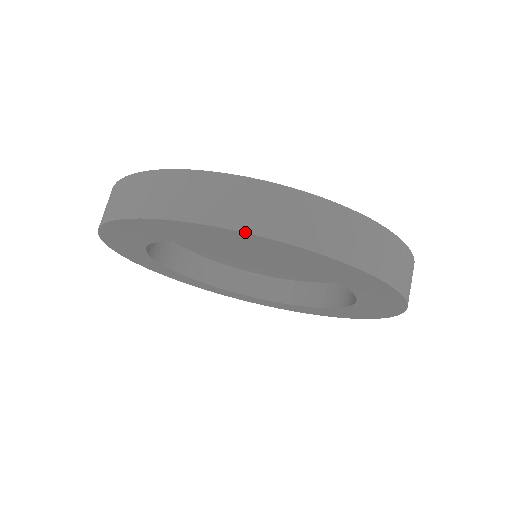
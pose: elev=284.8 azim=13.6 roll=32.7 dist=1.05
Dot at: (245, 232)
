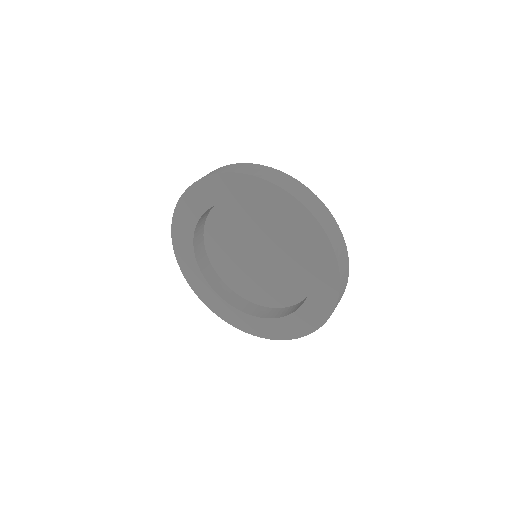
Dot at: (304, 205)
